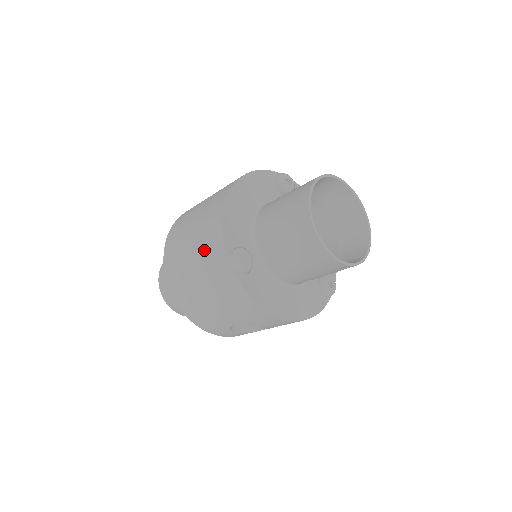
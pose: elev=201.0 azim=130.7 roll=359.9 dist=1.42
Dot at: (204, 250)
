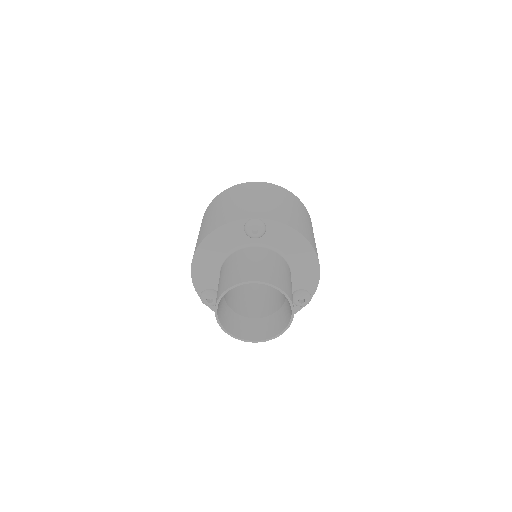
Dot at: occluded
